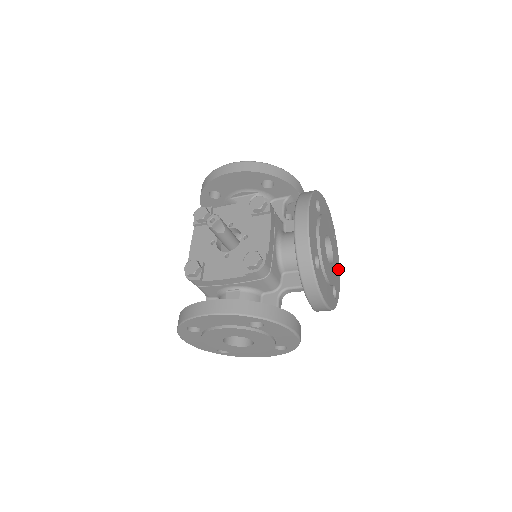
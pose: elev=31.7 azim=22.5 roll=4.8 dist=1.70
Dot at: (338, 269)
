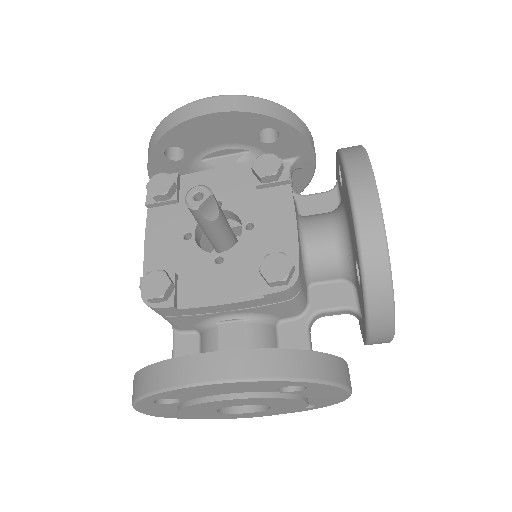
Dot at: occluded
